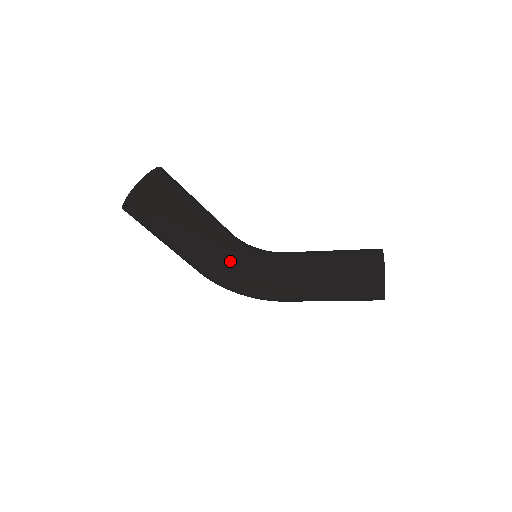
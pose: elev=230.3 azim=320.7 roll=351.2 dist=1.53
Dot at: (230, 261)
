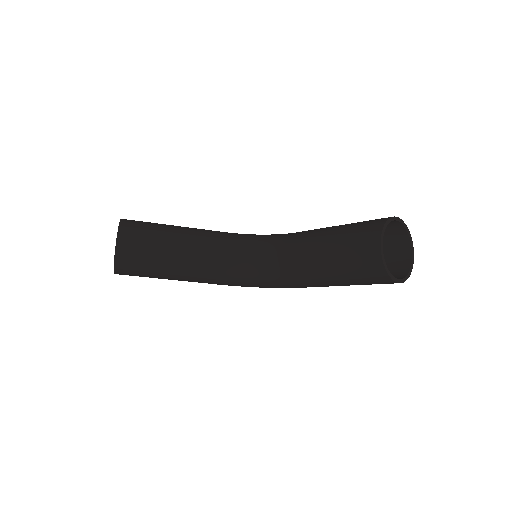
Dot at: (230, 274)
